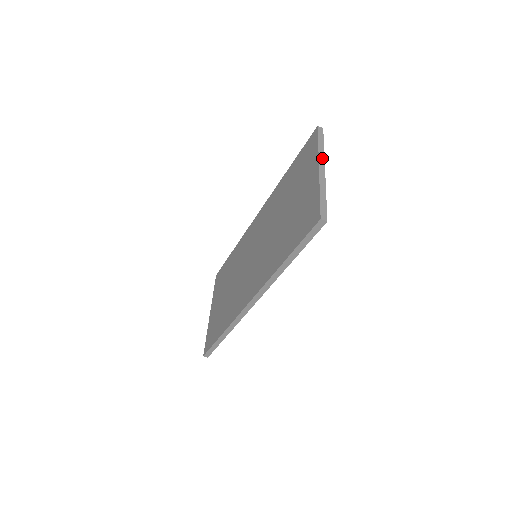
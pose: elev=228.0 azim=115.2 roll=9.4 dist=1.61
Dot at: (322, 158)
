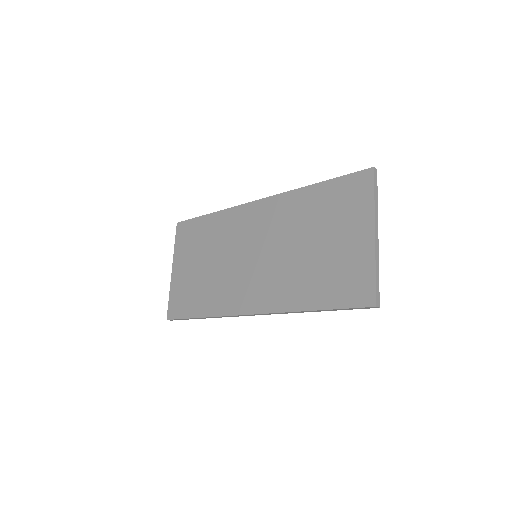
Dot at: (377, 218)
